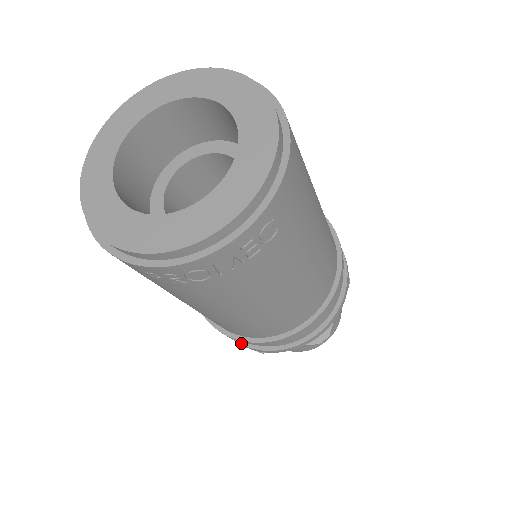
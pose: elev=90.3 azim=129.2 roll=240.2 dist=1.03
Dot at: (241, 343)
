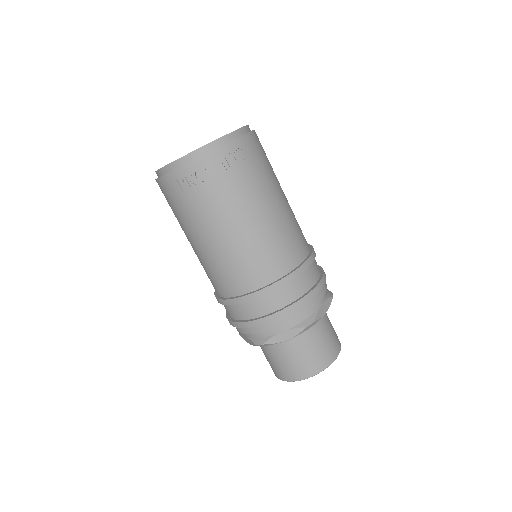
Dot at: (244, 321)
